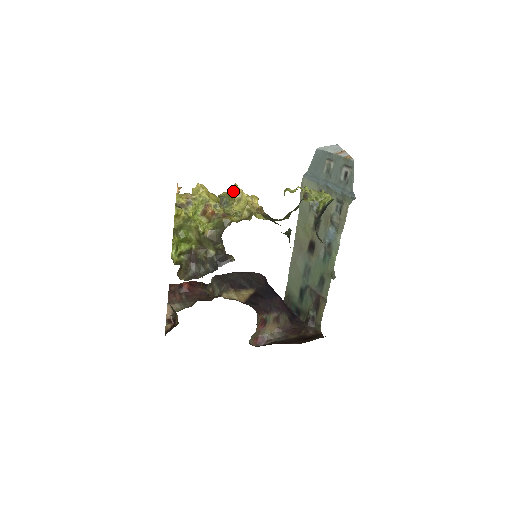
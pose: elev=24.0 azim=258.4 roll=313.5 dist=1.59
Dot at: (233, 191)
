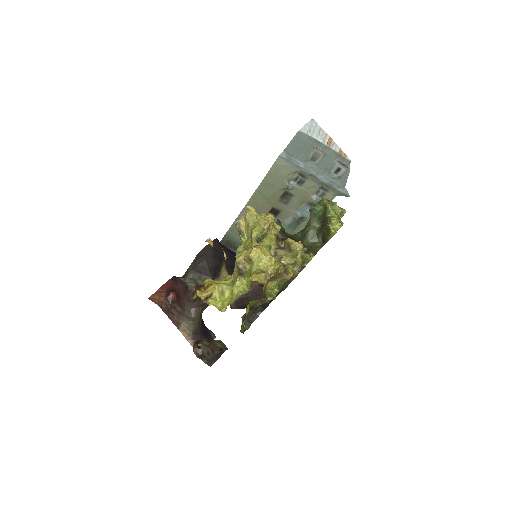
Dot at: (266, 228)
